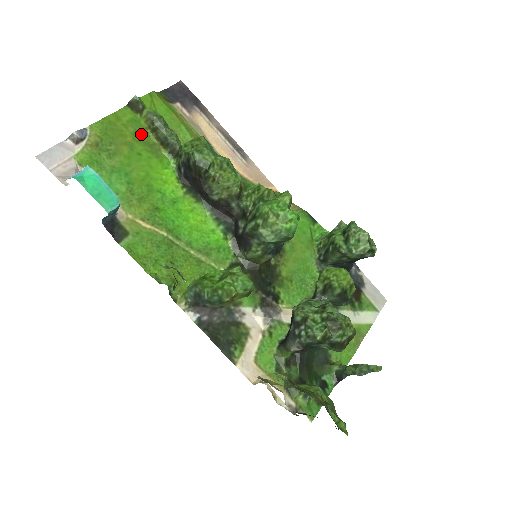
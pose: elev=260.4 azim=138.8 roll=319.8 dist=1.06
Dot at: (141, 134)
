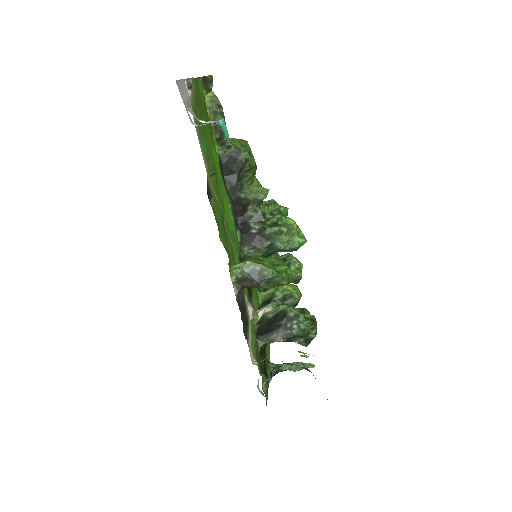
Dot at: (206, 110)
